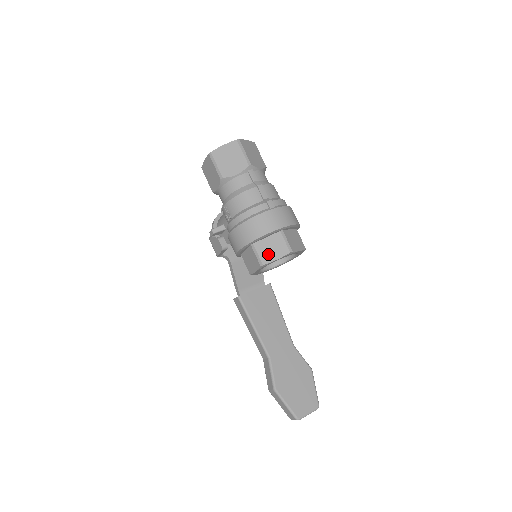
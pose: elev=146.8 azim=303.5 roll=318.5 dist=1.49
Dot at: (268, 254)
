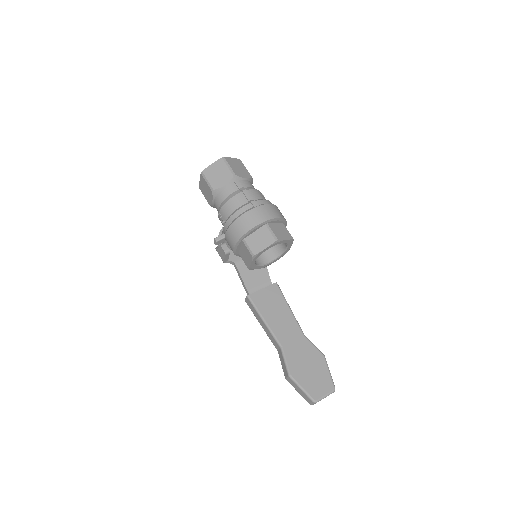
Dot at: (257, 245)
